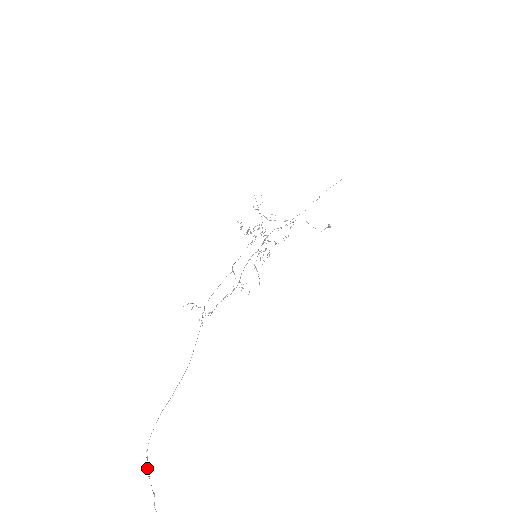
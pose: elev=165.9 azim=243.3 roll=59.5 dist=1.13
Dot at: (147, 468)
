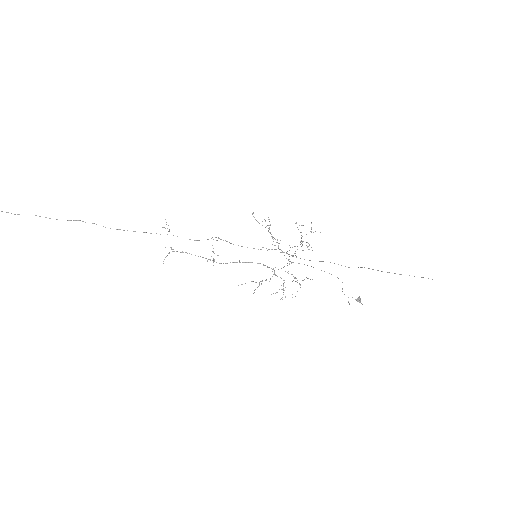
Dot at: occluded
